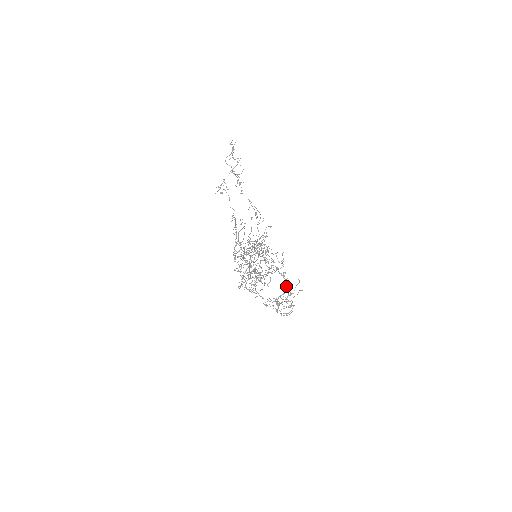
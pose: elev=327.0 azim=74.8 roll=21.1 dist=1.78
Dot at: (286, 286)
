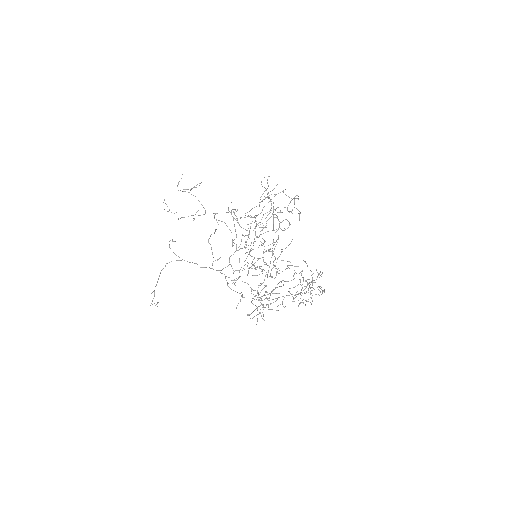
Dot at: (300, 272)
